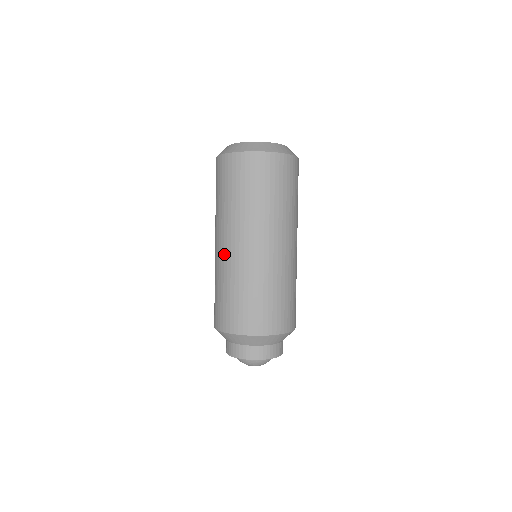
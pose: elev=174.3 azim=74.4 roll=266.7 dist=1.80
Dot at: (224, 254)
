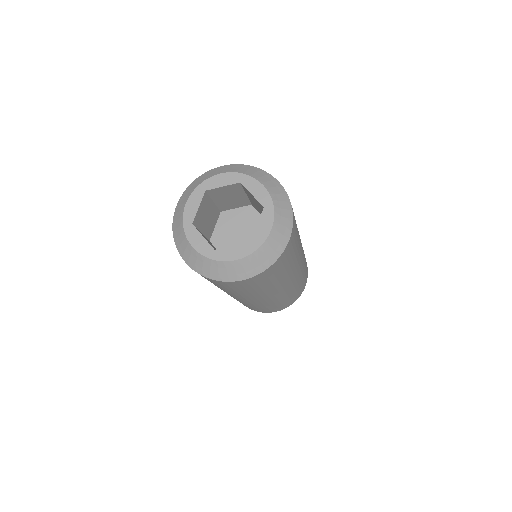
Dot at: occluded
